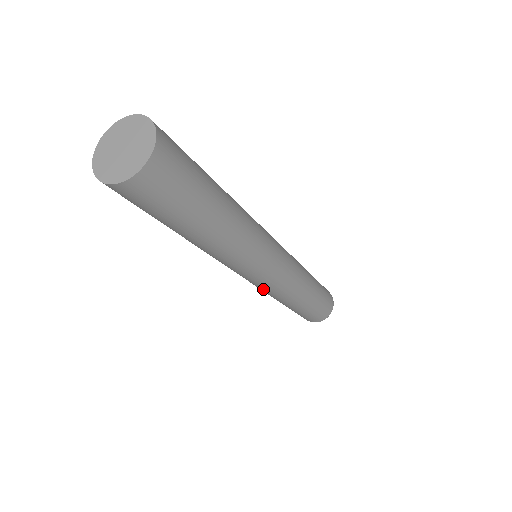
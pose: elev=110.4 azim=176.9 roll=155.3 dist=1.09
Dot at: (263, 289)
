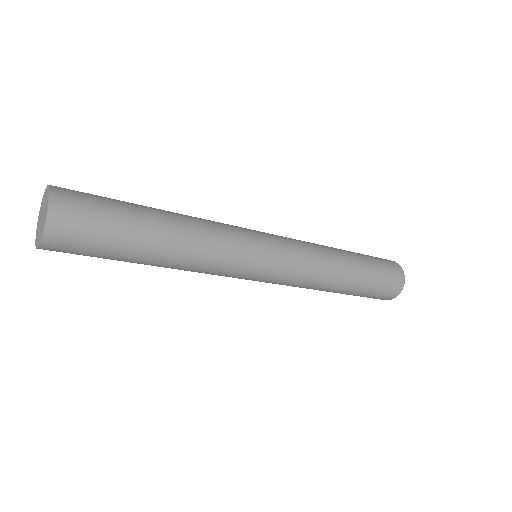
Dot at: (286, 283)
